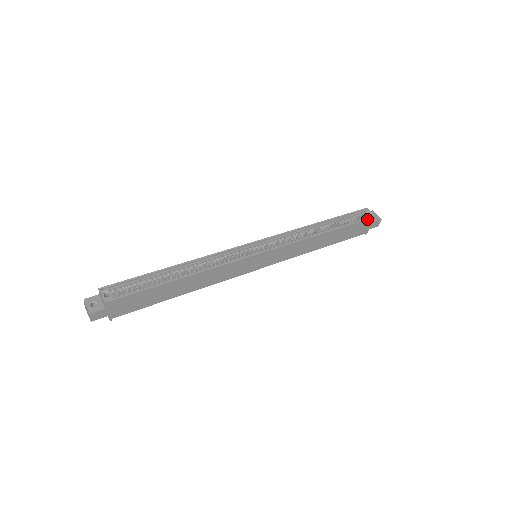
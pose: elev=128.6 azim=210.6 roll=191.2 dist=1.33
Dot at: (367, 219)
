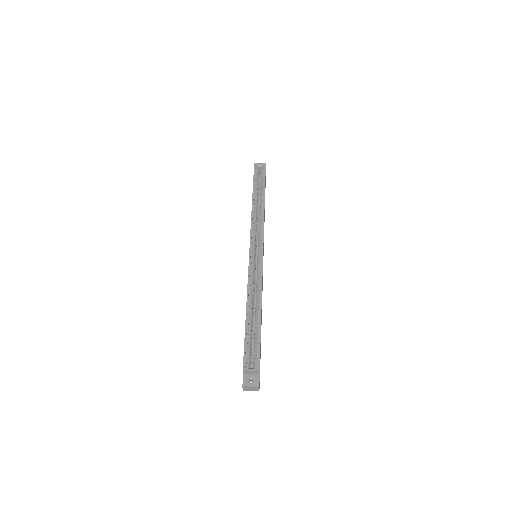
Dot at: (265, 171)
